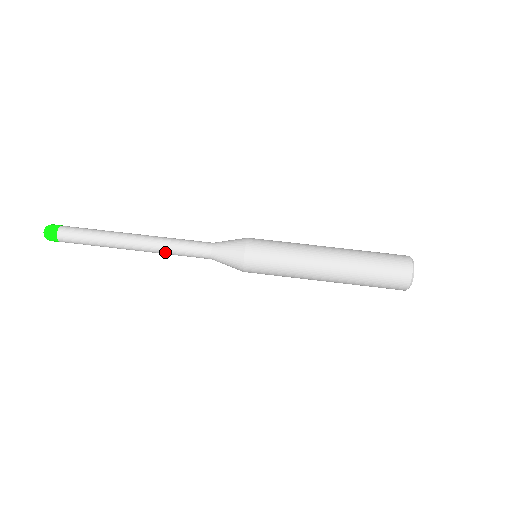
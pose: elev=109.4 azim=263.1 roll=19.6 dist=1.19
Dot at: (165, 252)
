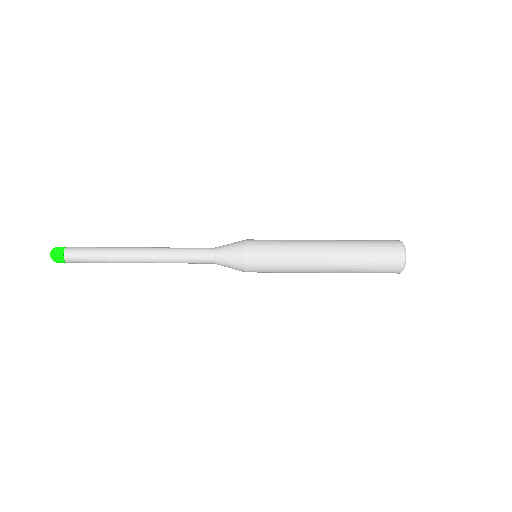
Dot at: (169, 253)
